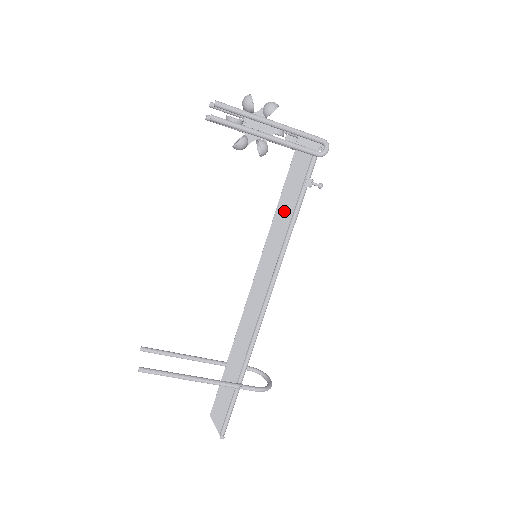
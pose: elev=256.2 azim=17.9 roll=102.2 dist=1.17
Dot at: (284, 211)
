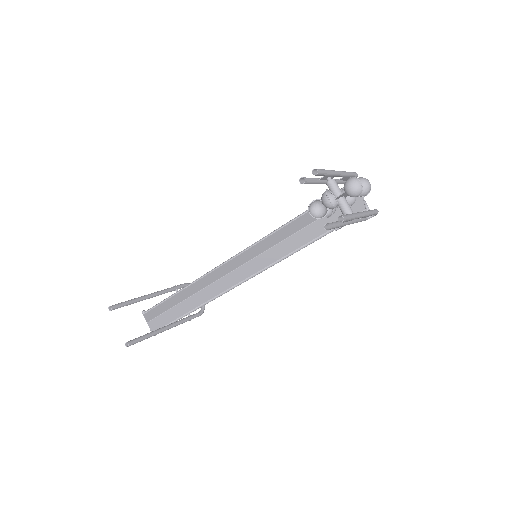
Dot at: (303, 237)
